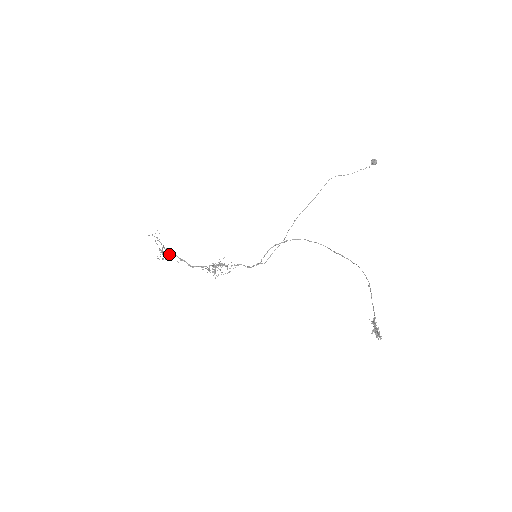
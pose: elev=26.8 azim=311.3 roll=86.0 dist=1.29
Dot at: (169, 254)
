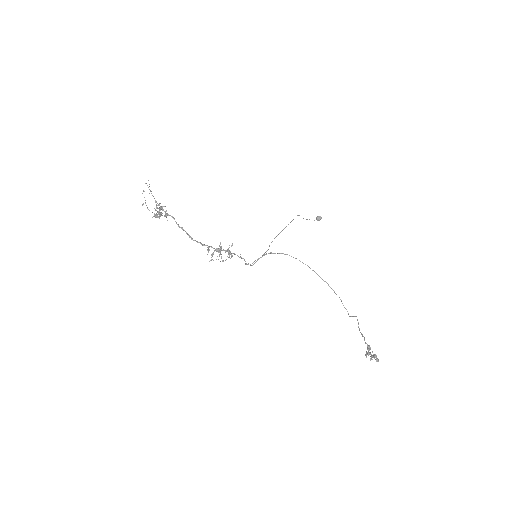
Dot at: (167, 215)
